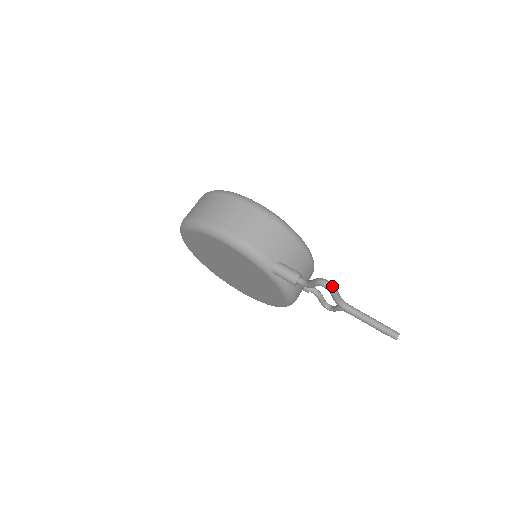
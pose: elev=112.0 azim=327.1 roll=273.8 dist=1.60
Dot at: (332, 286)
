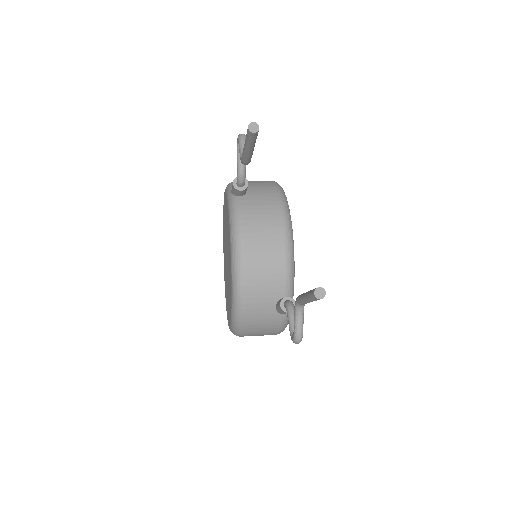
Dot at: (243, 134)
